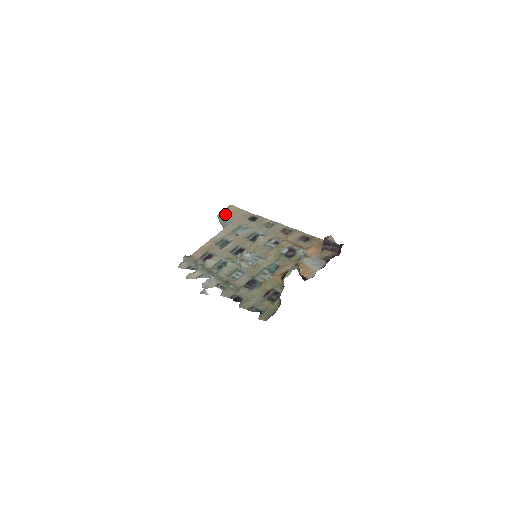
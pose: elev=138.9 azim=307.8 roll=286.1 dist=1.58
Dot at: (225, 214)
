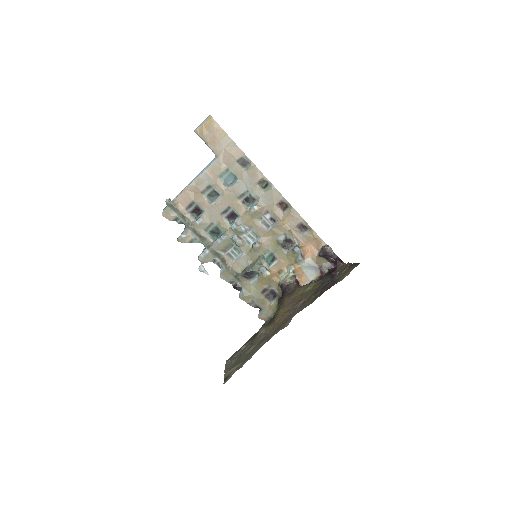
Dot at: (205, 135)
